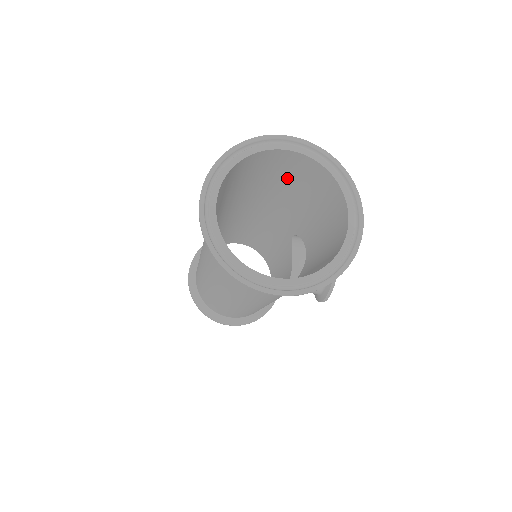
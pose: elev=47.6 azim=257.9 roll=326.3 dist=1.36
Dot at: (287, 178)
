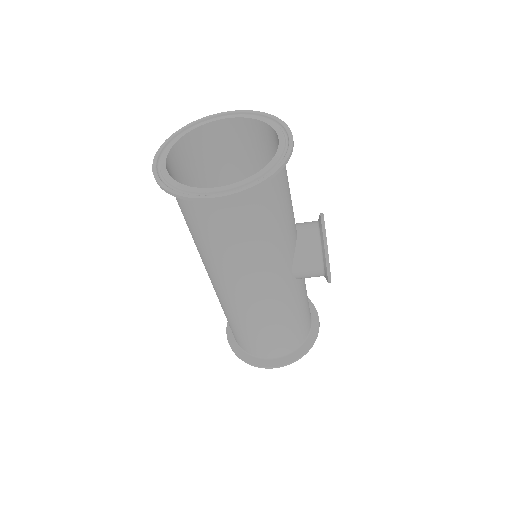
Dot at: (245, 159)
